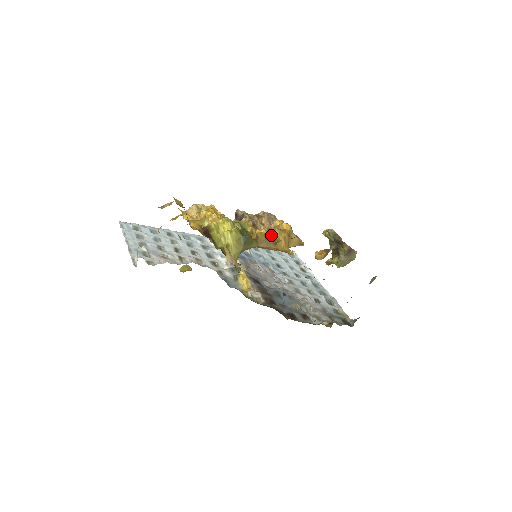
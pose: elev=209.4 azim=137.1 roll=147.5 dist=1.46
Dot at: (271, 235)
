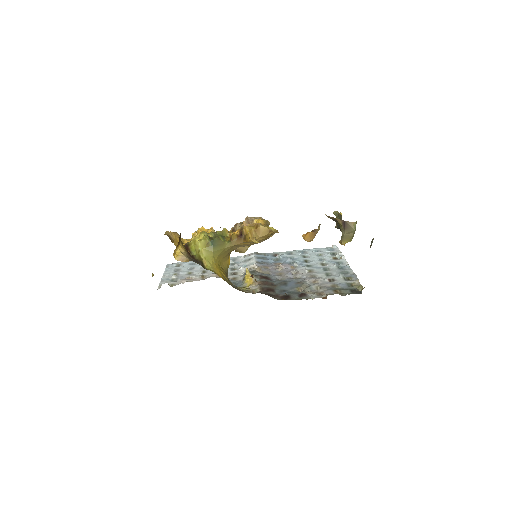
Dot at: (242, 233)
